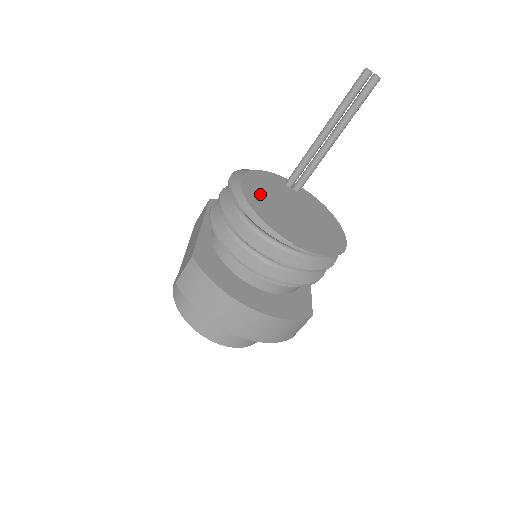
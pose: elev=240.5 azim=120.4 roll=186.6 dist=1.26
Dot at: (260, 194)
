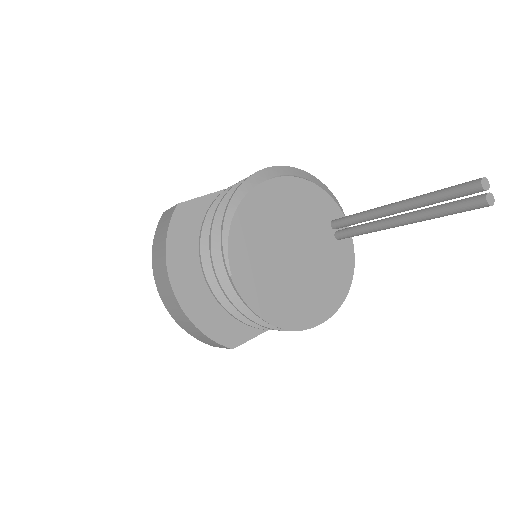
Dot at: (273, 206)
